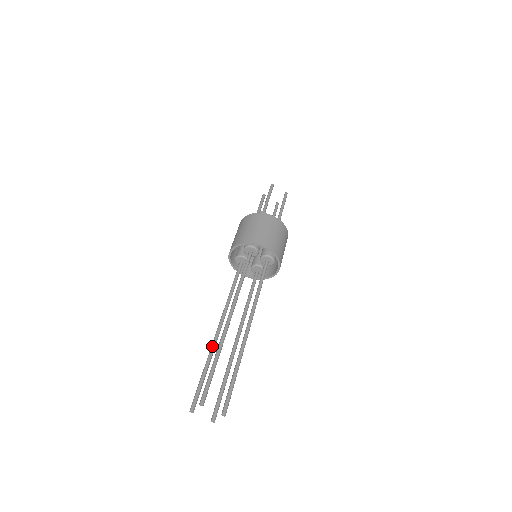
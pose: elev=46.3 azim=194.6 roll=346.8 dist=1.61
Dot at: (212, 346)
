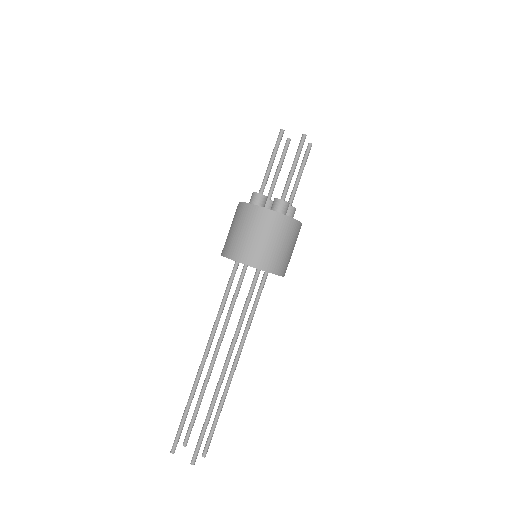
Dot at: (197, 384)
